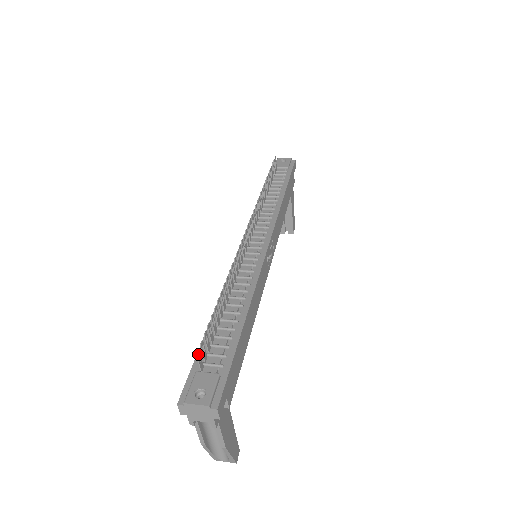
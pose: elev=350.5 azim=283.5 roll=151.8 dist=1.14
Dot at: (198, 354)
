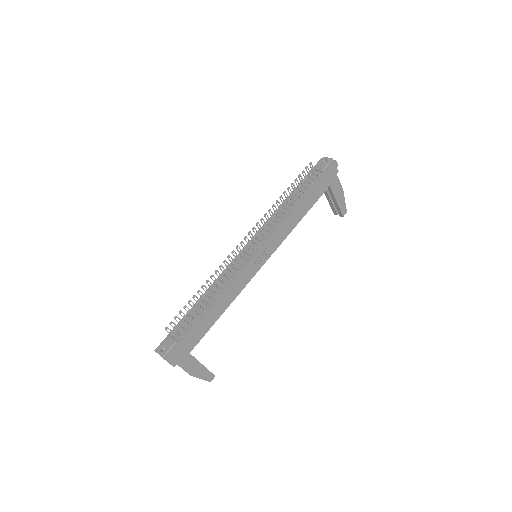
Dot at: (166, 328)
